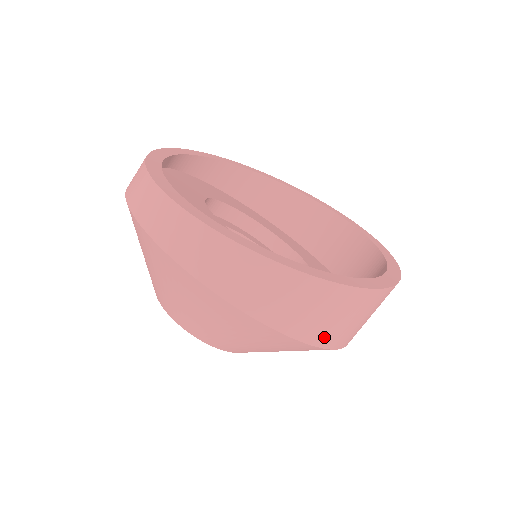
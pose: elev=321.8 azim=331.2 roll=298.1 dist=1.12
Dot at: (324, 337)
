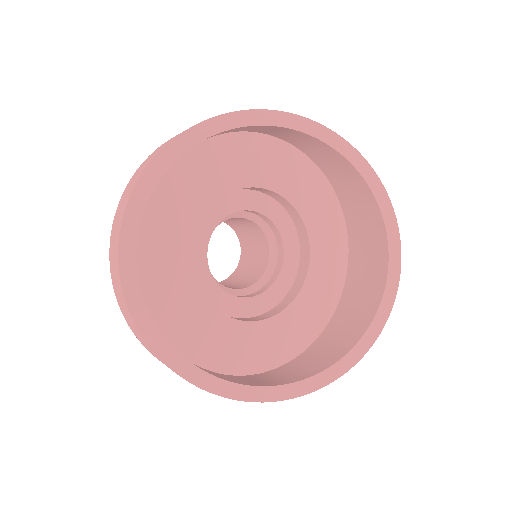
Dot at: occluded
